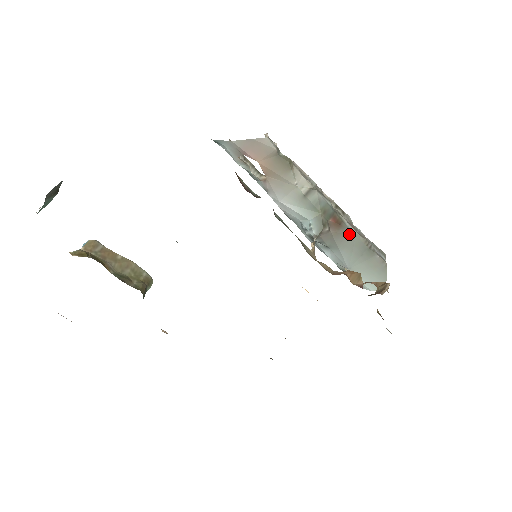
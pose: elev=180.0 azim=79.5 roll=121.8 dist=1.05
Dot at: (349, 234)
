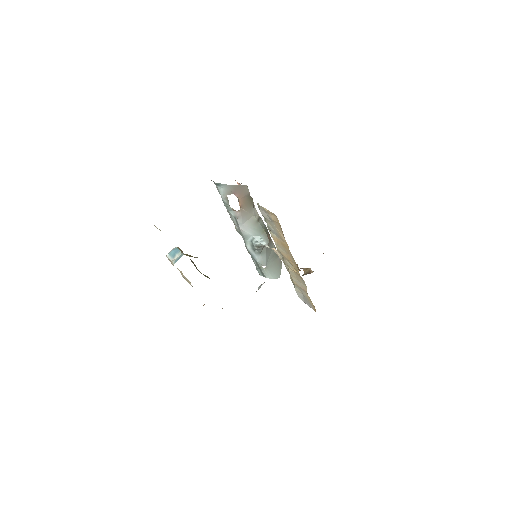
Dot at: (272, 244)
